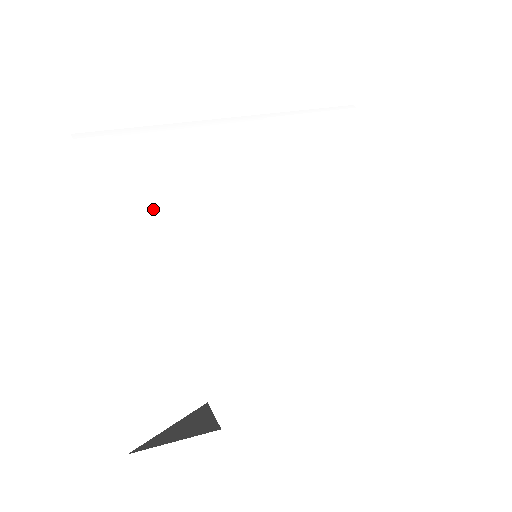
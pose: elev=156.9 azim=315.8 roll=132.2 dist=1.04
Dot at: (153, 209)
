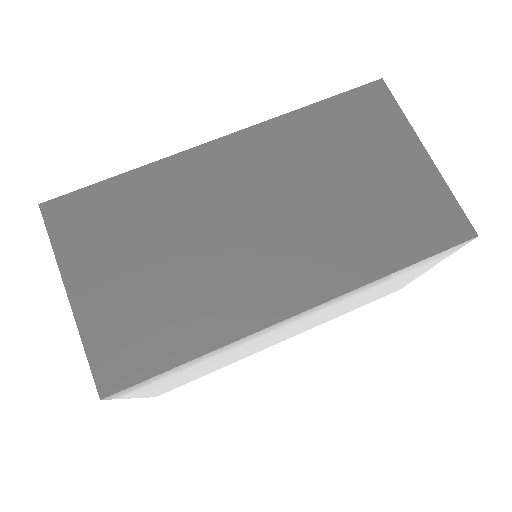
Dot at: (154, 385)
